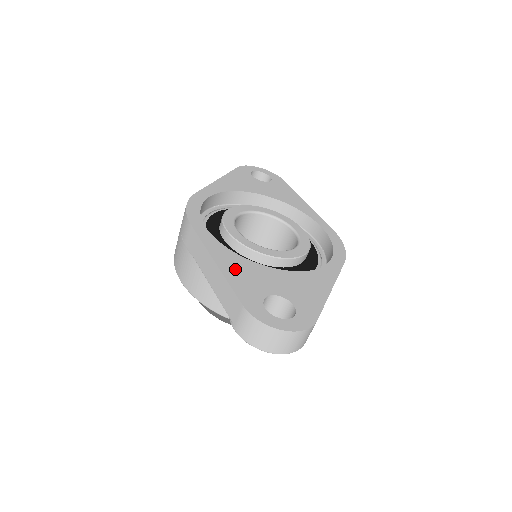
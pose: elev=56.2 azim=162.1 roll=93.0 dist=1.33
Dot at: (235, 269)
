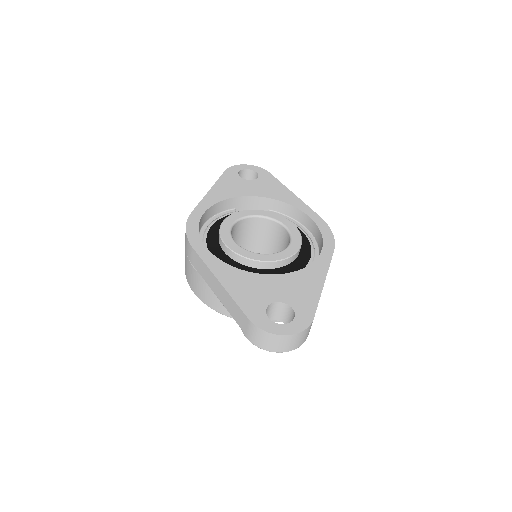
Dot at: (238, 285)
